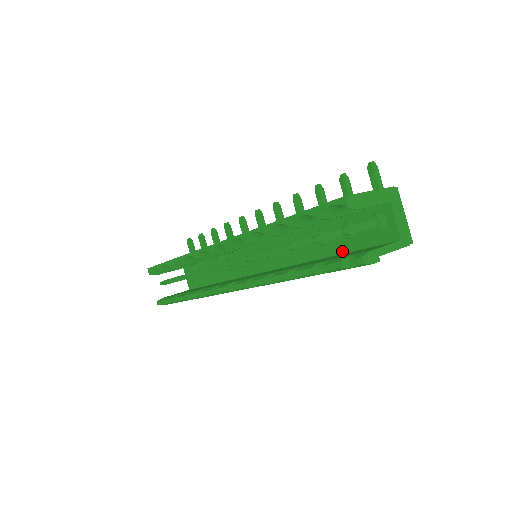
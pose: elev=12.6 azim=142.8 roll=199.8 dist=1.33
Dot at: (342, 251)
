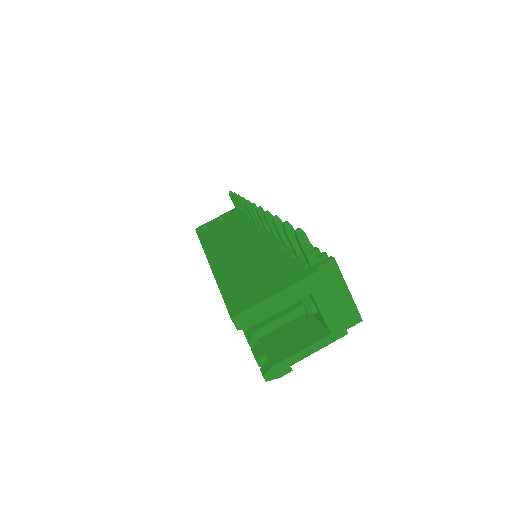
Dot at: occluded
